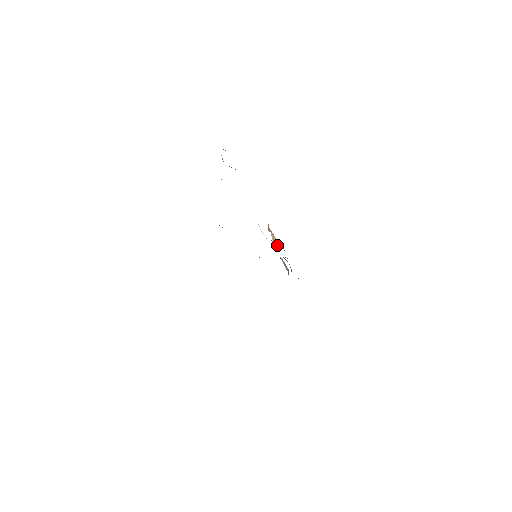
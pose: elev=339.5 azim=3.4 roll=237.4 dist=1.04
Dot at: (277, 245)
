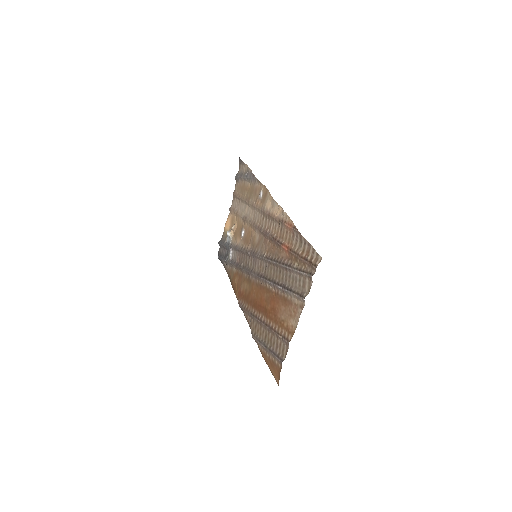
Dot at: (229, 238)
